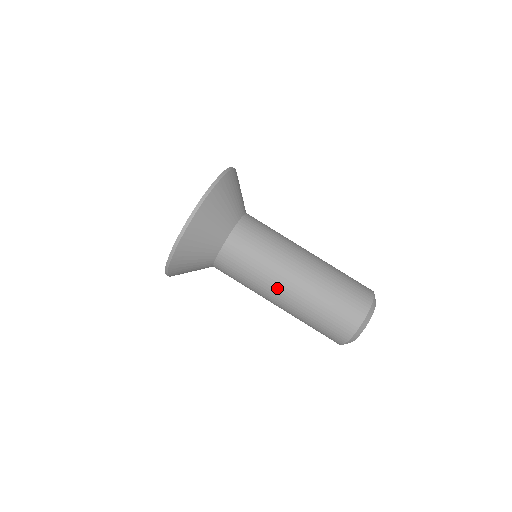
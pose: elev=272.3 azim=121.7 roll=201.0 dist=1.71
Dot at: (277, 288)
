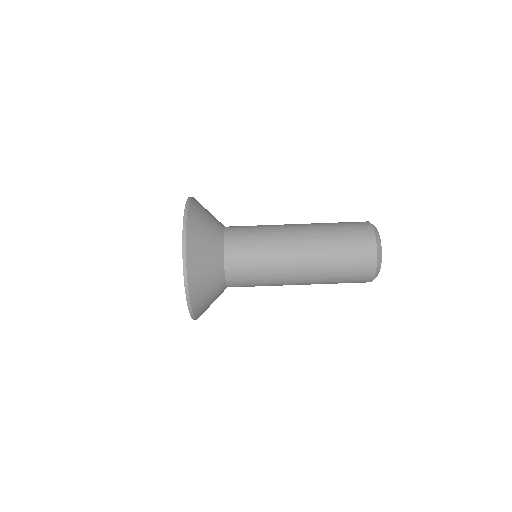
Dot at: (290, 252)
